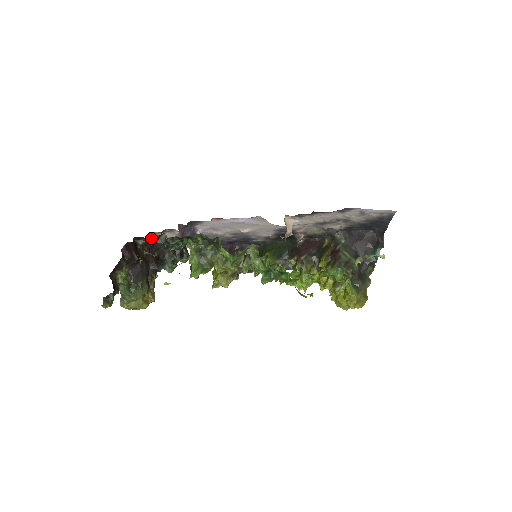
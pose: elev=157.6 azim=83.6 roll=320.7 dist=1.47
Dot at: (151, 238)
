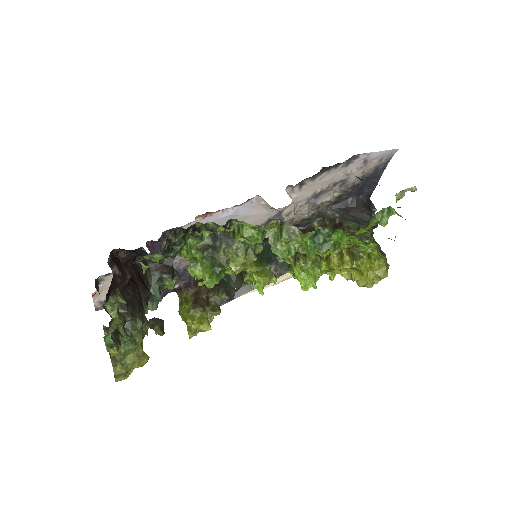
Dot at: (96, 286)
